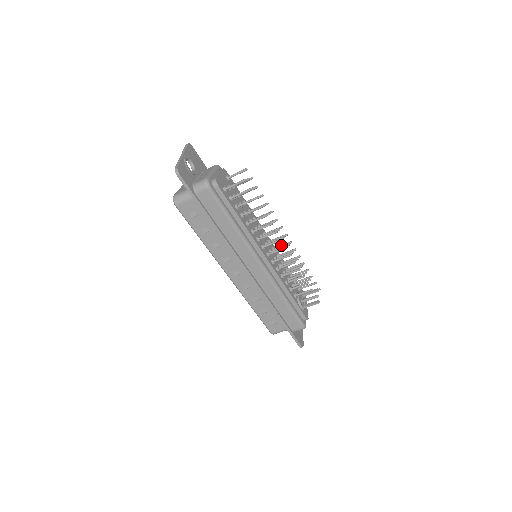
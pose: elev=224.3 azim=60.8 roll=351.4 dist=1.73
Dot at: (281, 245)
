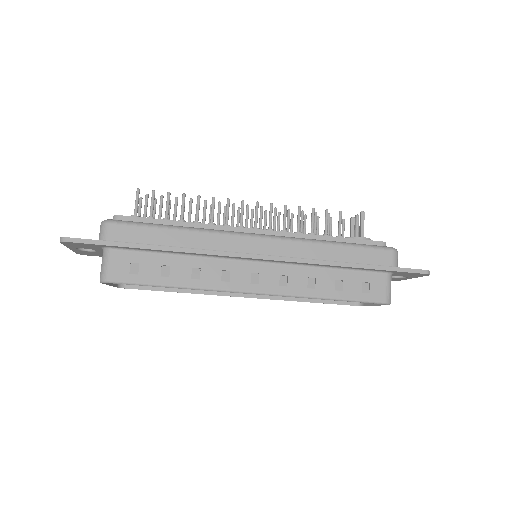
Dot at: occluded
